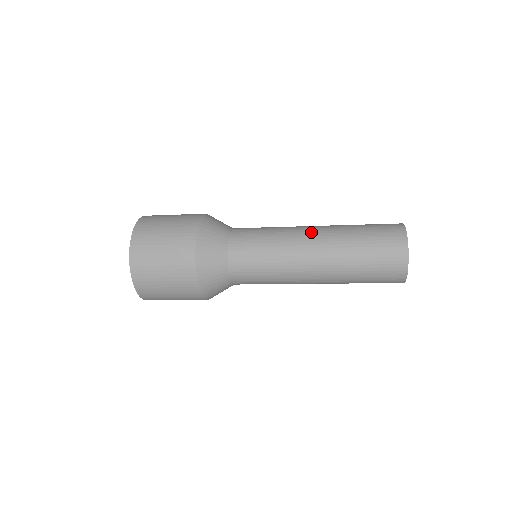
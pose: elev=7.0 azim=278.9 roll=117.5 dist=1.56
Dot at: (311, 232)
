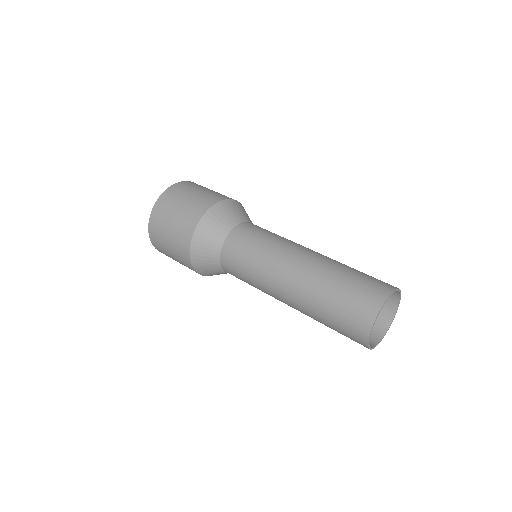
Dot at: (283, 300)
